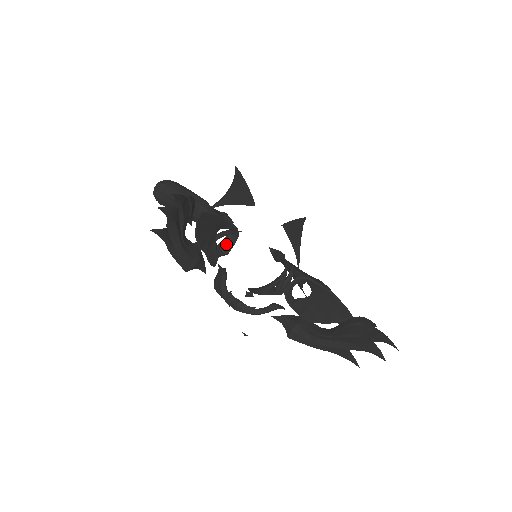
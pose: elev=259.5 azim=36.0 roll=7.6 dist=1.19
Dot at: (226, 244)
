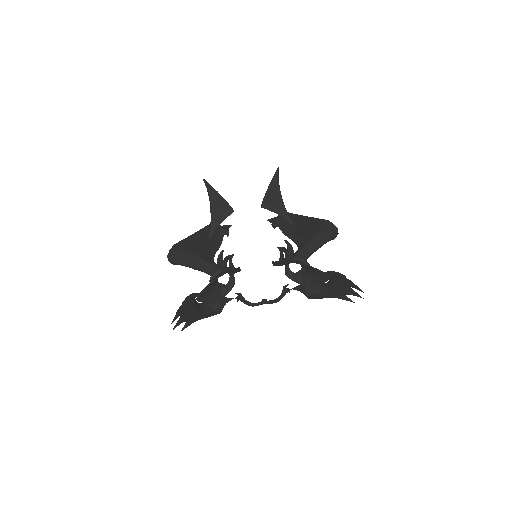
Dot at: (229, 279)
